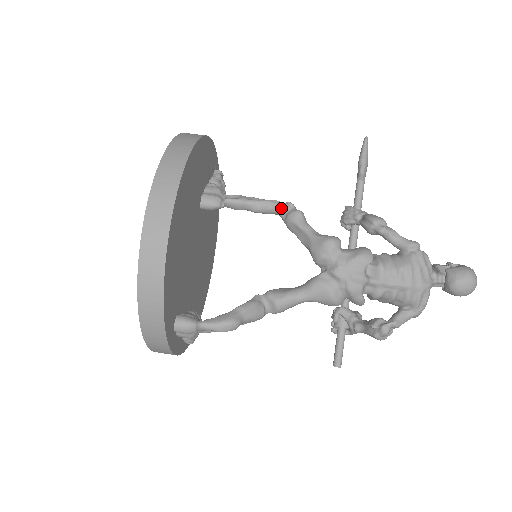
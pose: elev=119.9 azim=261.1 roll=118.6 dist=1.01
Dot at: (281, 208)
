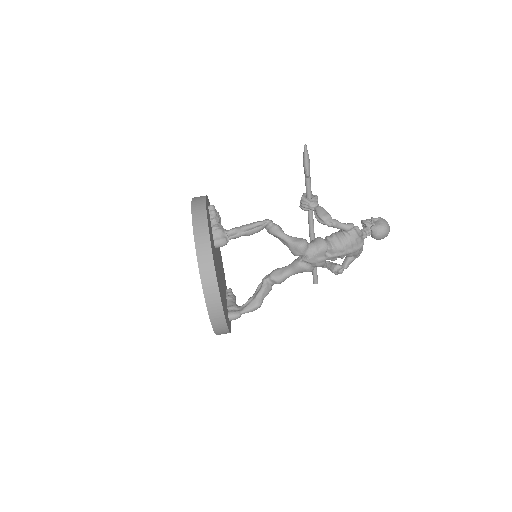
Dot at: (264, 227)
